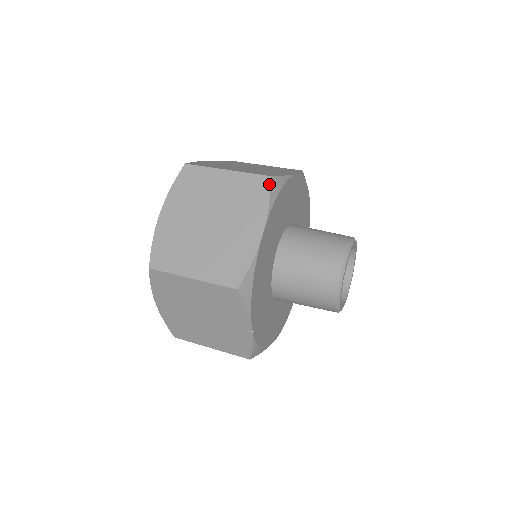
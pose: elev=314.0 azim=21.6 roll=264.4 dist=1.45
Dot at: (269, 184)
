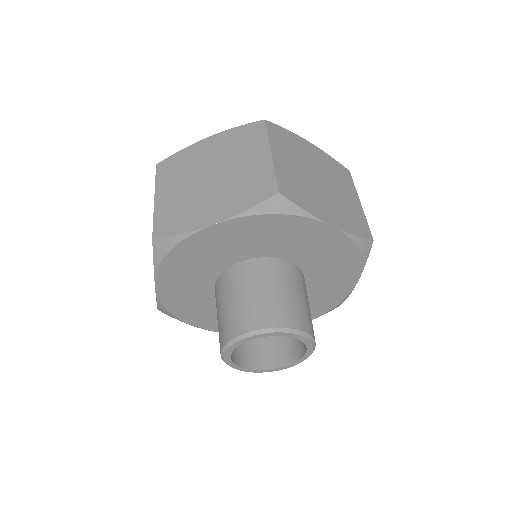
Dot at: (269, 196)
